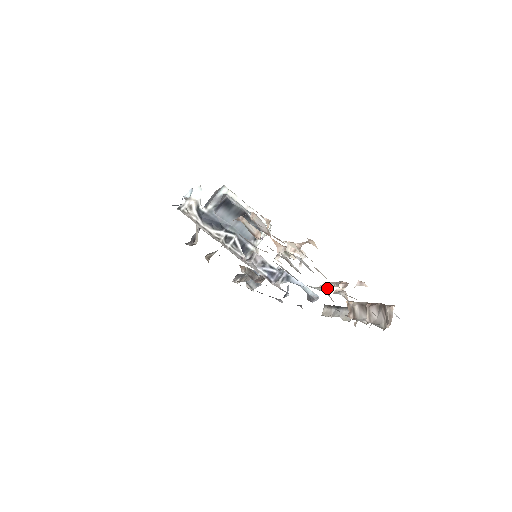
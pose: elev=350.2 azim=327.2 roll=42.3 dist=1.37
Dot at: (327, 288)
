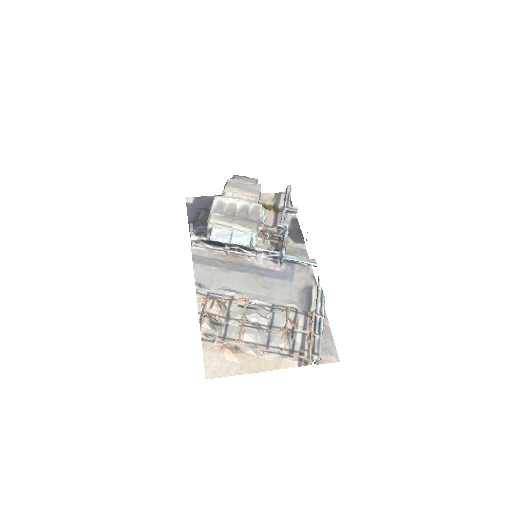
Dot at: (285, 317)
